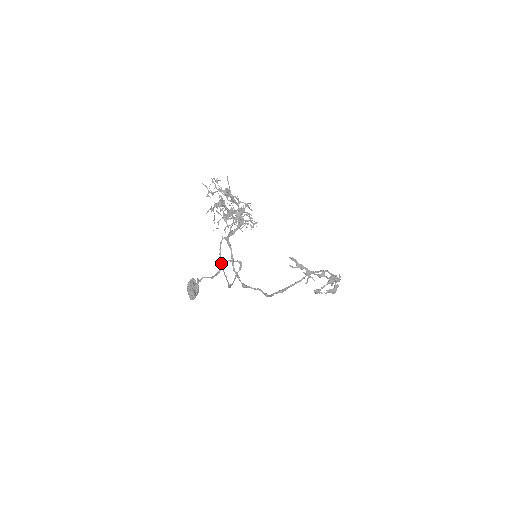
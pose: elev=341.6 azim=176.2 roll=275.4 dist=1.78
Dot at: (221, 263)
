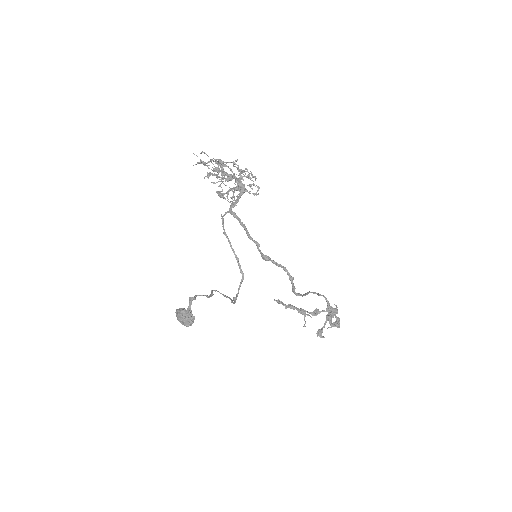
Dot at: (229, 242)
